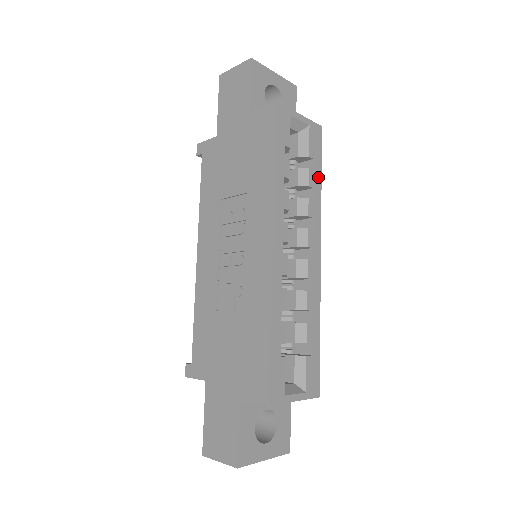
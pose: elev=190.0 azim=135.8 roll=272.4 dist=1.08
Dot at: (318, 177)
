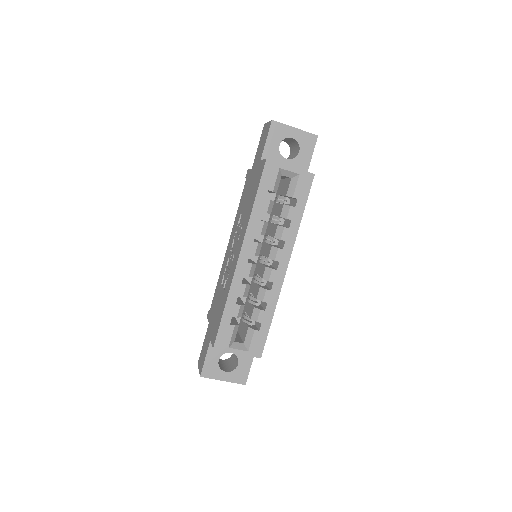
Dot at: (300, 212)
